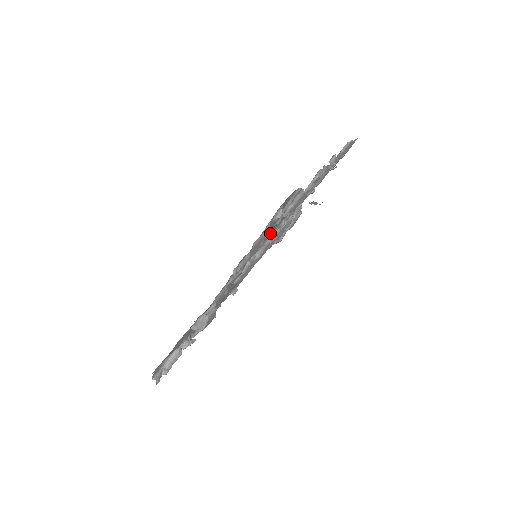
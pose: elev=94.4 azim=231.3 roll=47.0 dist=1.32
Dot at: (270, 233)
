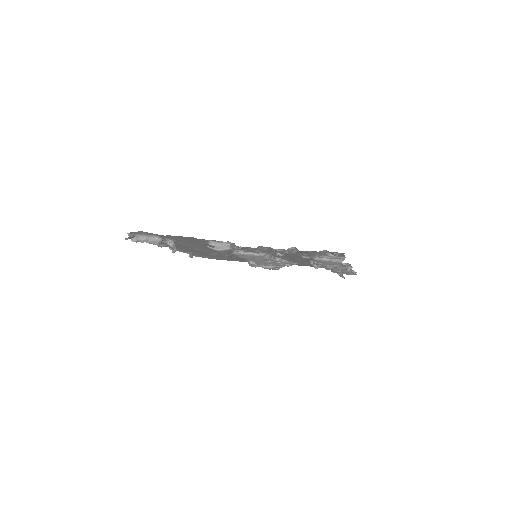
Dot at: occluded
